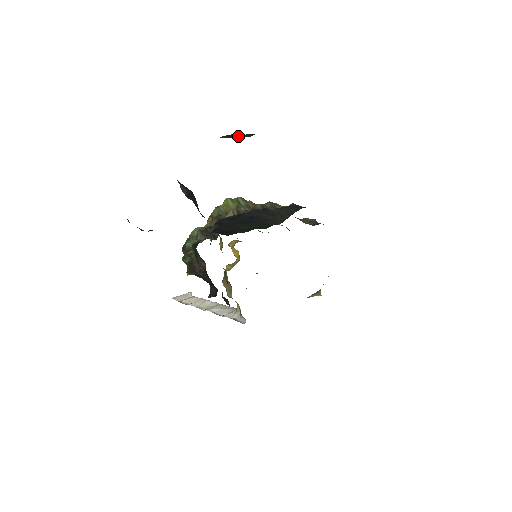
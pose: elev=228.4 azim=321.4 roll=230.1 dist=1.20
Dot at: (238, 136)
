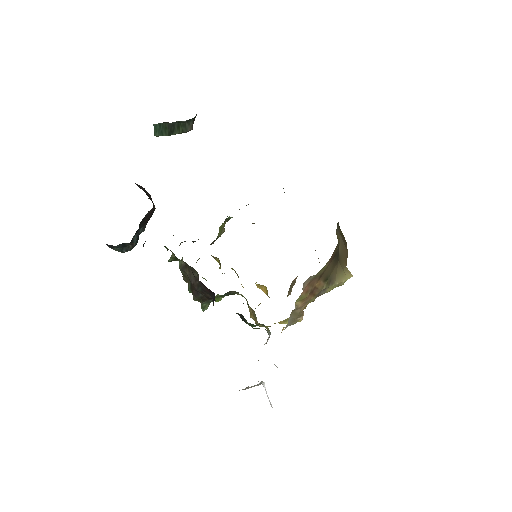
Dot at: (170, 129)
